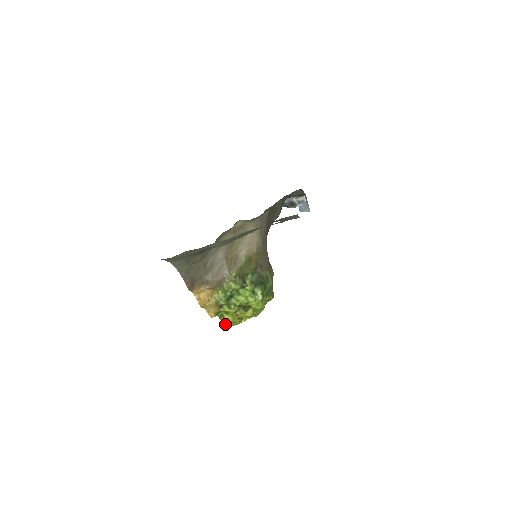
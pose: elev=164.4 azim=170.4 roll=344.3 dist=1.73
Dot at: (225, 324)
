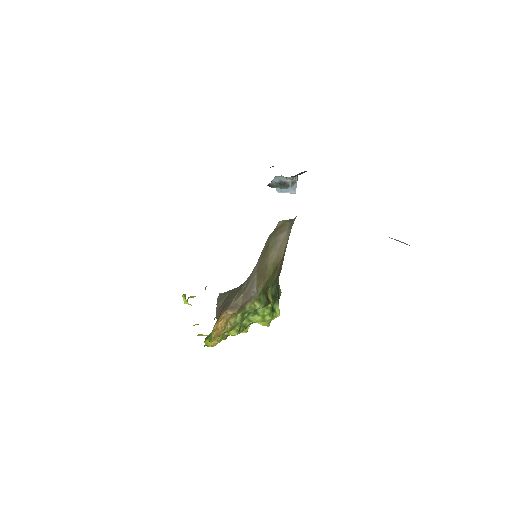
Dot at: (210, 346)
